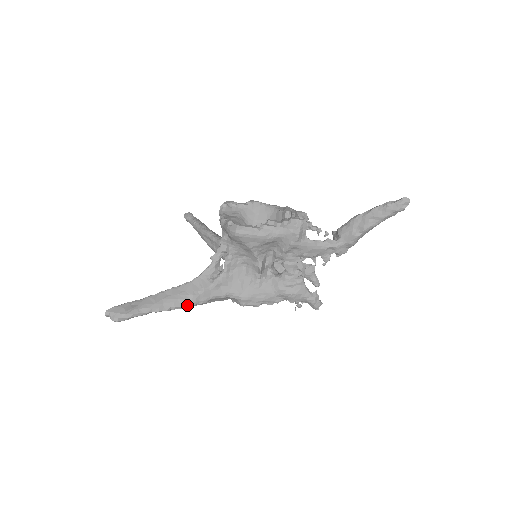
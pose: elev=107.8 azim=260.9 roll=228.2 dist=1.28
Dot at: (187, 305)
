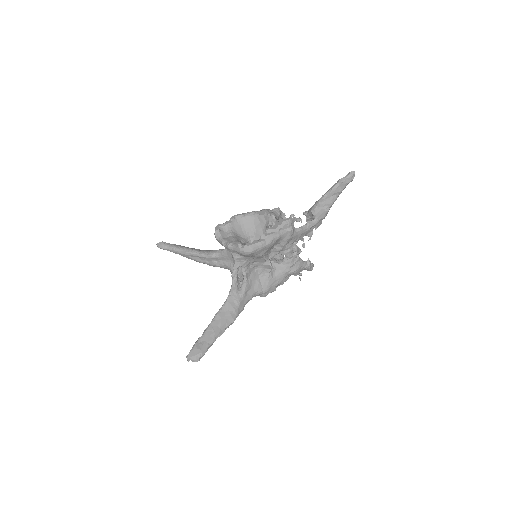
Dot at: (235, 319)
